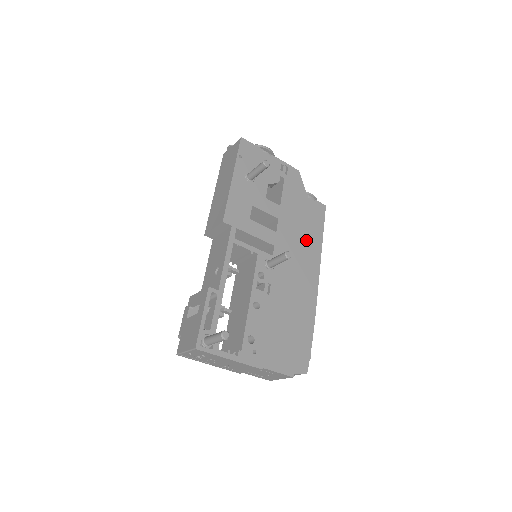
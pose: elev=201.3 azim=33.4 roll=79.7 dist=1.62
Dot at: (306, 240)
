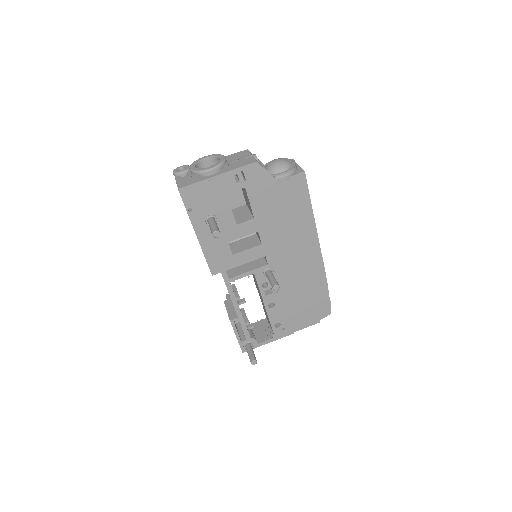
Dot at: (295, 226)
